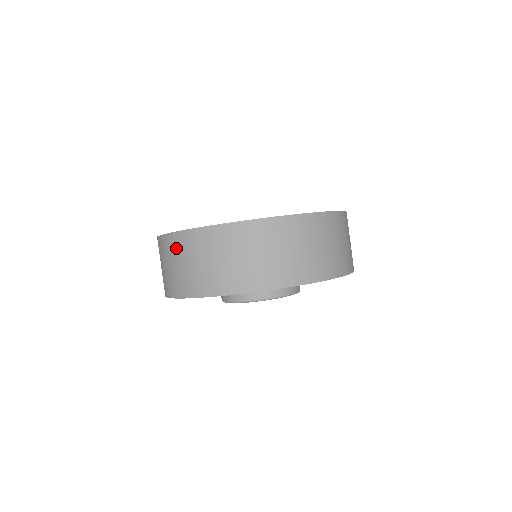
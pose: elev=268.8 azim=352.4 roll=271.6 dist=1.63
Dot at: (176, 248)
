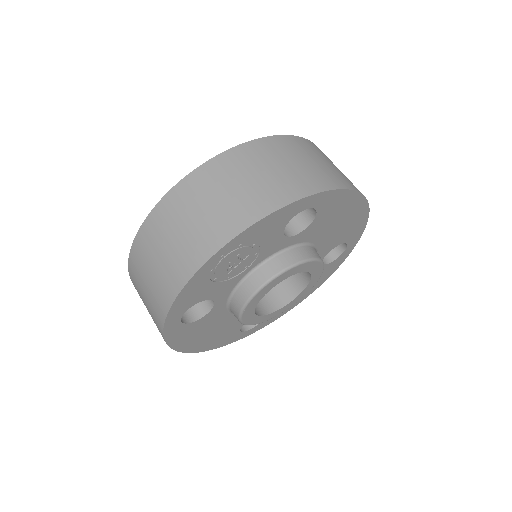
Dot at: (136, 280)
